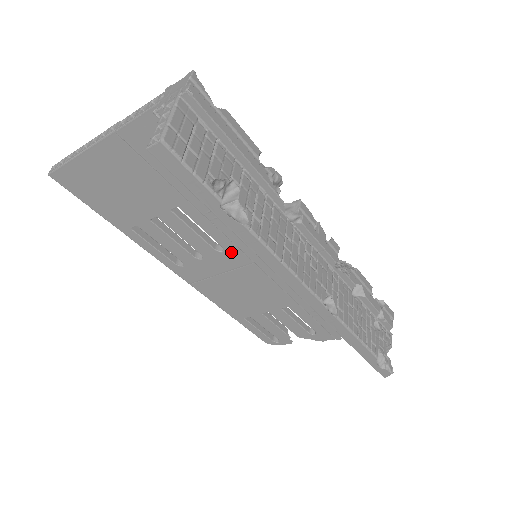
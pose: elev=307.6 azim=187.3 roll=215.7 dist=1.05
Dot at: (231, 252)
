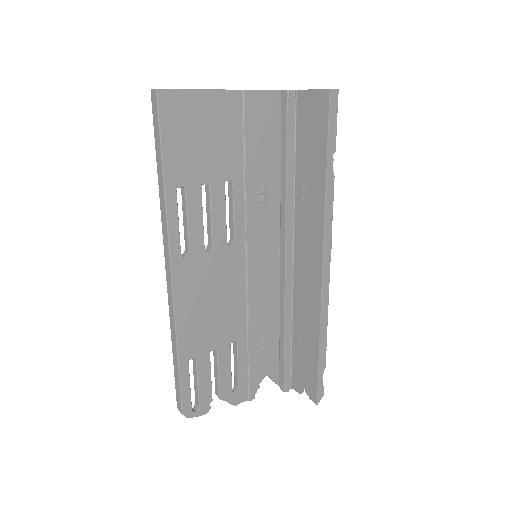
Dot at: (237, 249)
